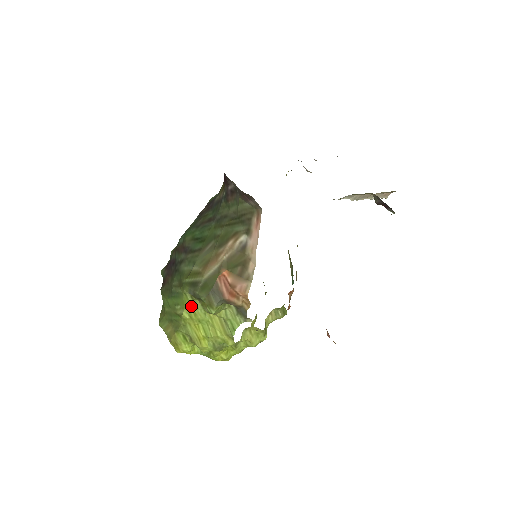
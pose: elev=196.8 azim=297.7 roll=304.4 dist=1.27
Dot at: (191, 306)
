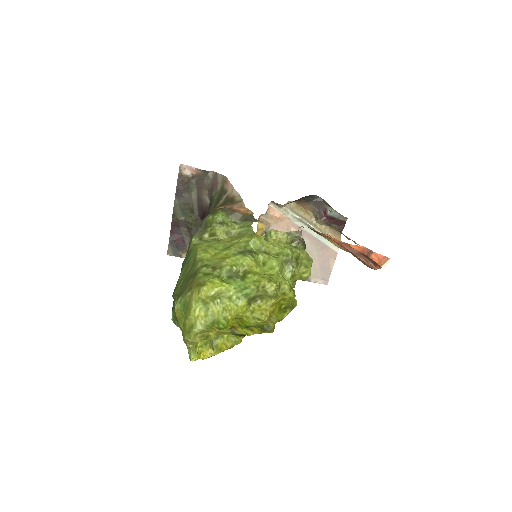
Dot at: (203, 244)
